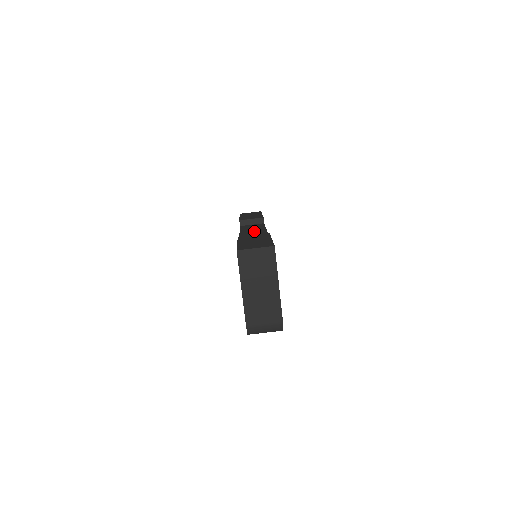
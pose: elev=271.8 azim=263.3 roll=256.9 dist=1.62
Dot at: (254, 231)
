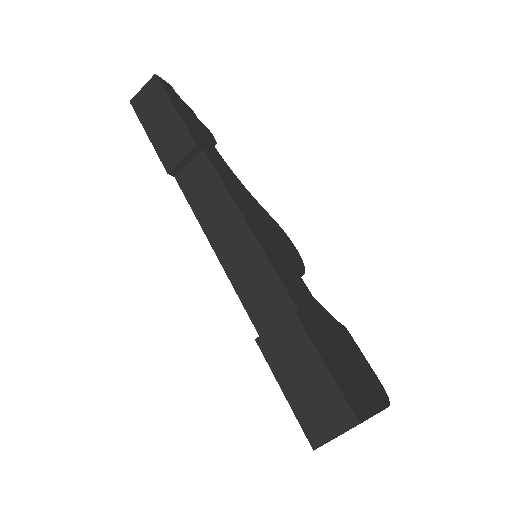
Dot at: (226, 228)
